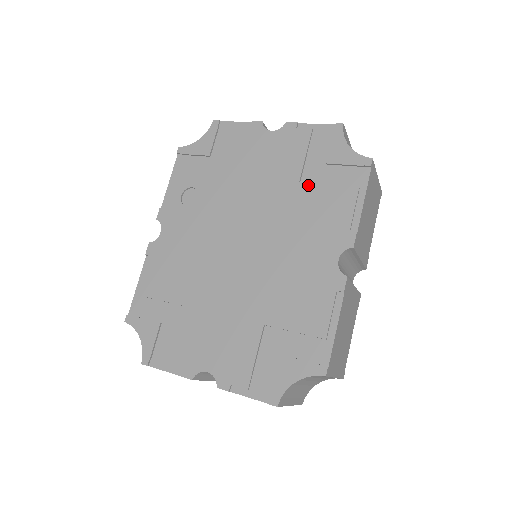
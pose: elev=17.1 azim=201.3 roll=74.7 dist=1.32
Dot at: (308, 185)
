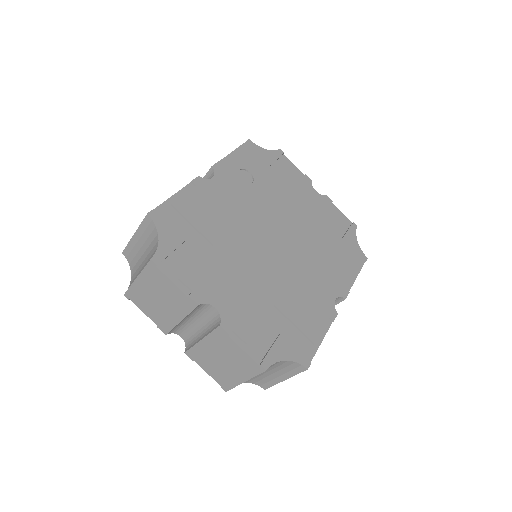
Dot at: (329, 241)
